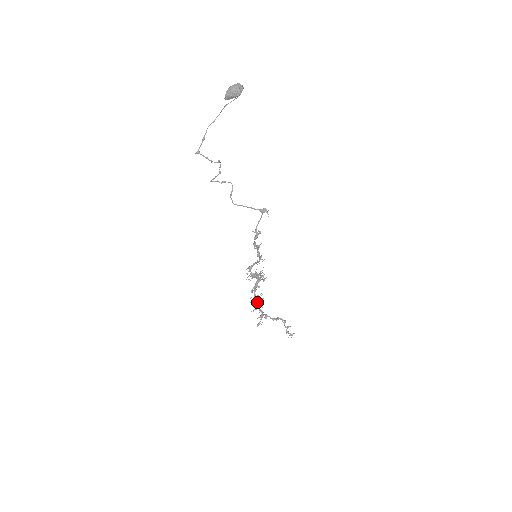
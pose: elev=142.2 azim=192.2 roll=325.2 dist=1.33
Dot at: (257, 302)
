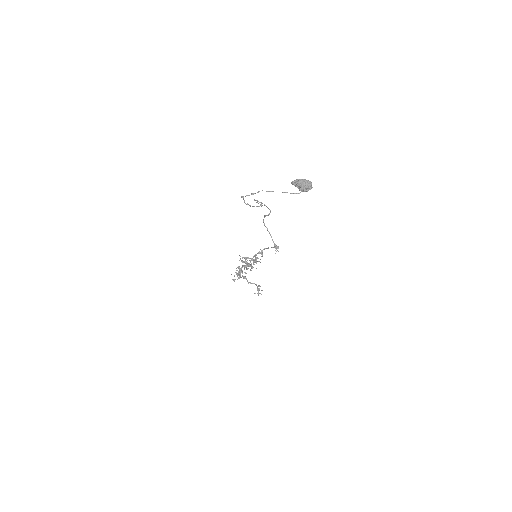
Dot at: (239, 273)
